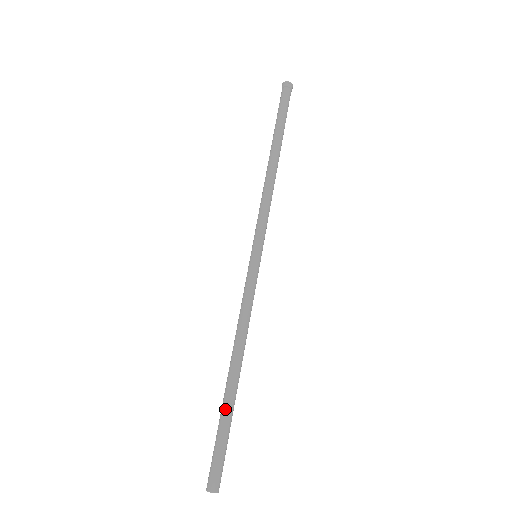
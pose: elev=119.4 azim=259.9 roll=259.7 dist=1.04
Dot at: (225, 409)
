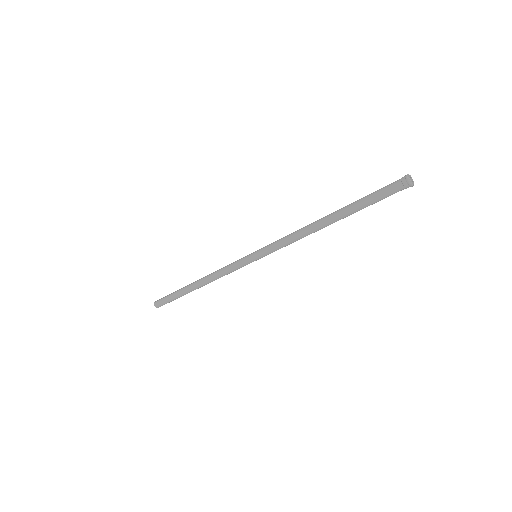
Dot at: (181, 293)
